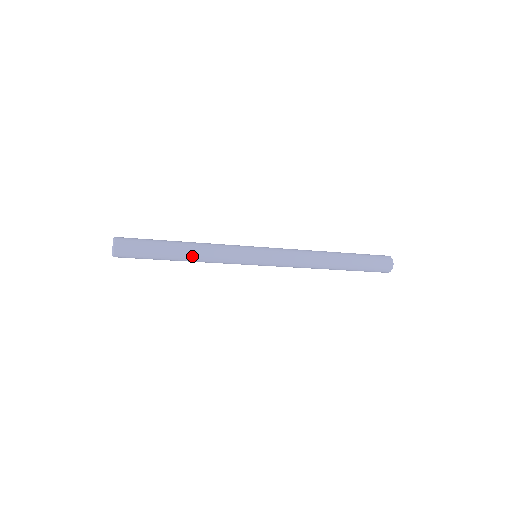
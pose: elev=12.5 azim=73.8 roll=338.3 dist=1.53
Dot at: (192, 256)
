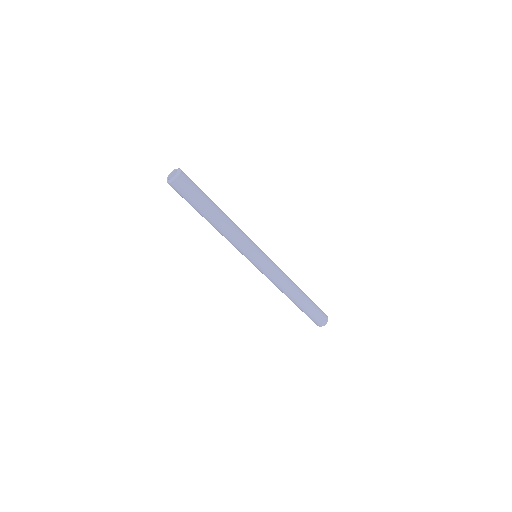
Dot at: (227, 217)
